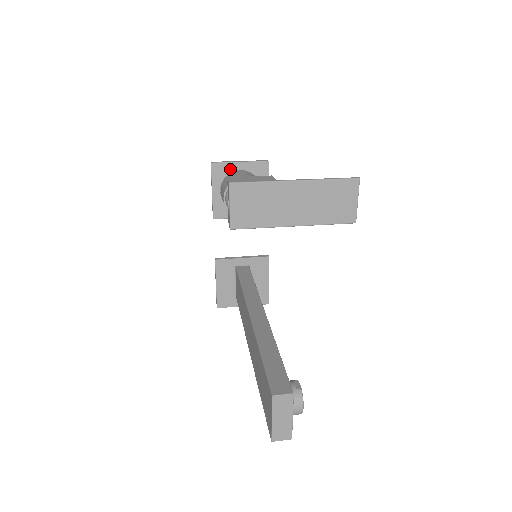
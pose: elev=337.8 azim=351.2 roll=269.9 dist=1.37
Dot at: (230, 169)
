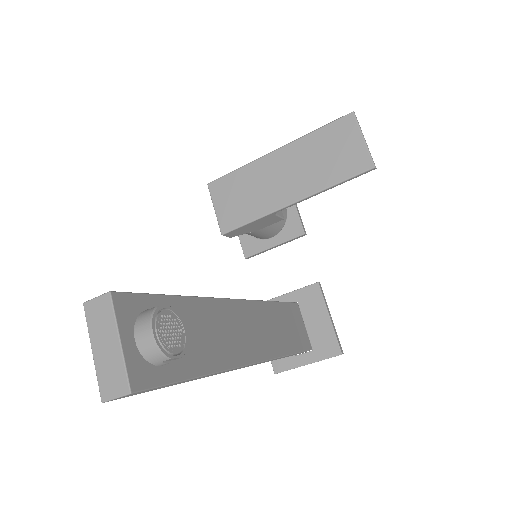
Dot at: occluded
